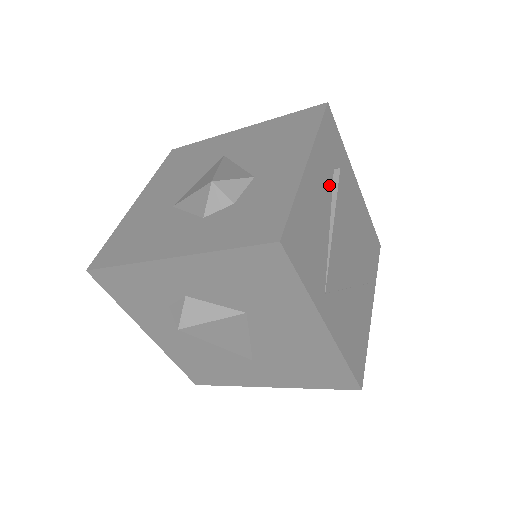
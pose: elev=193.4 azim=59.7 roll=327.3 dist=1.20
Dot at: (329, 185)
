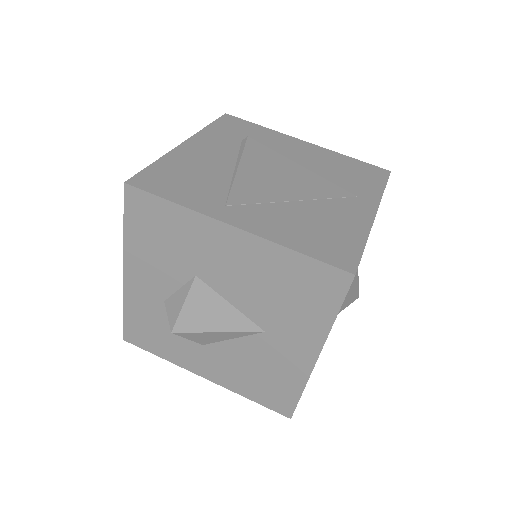
Dot at: (232, 149)
